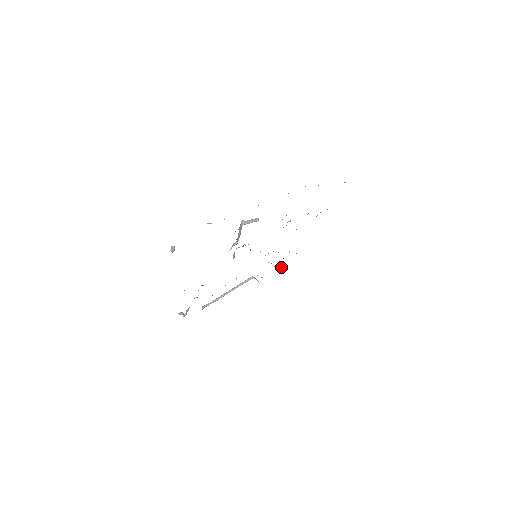
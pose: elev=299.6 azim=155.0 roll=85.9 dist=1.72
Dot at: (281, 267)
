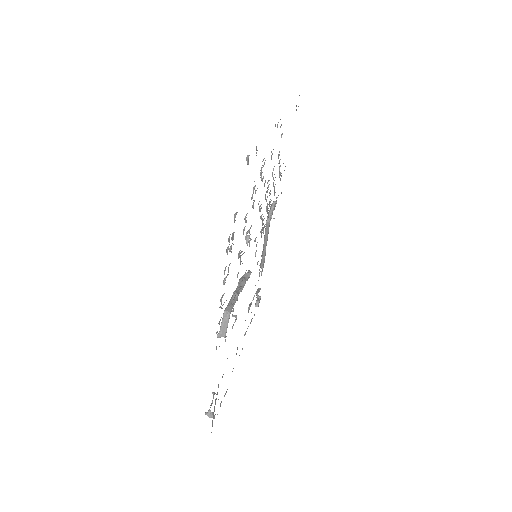
Dot at: occluded
